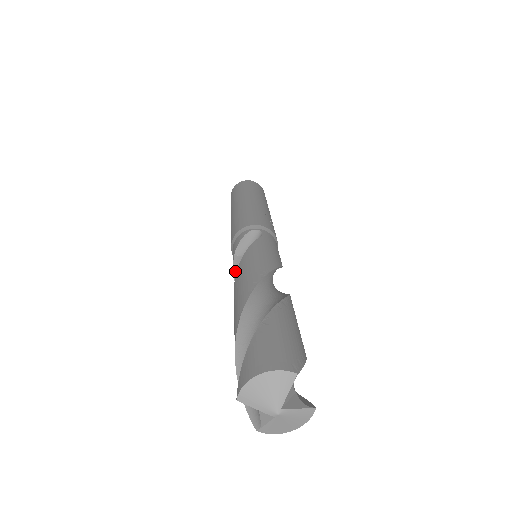
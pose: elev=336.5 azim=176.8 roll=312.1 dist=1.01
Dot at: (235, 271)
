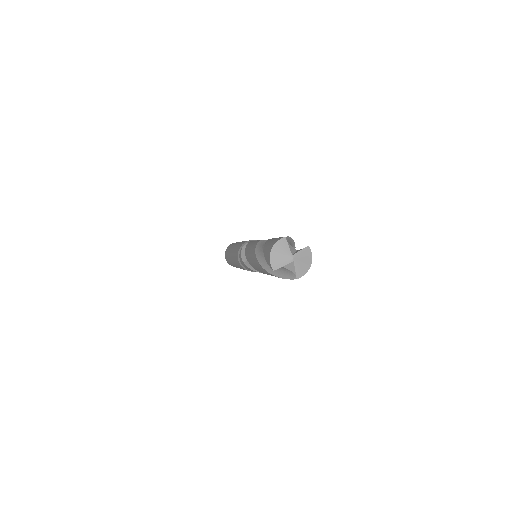
Dot at: (250, 267)
